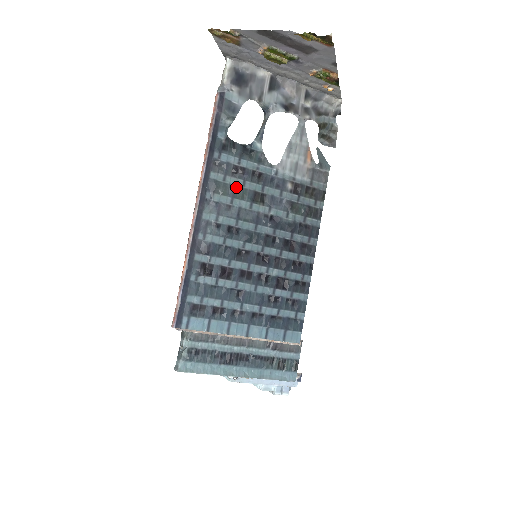
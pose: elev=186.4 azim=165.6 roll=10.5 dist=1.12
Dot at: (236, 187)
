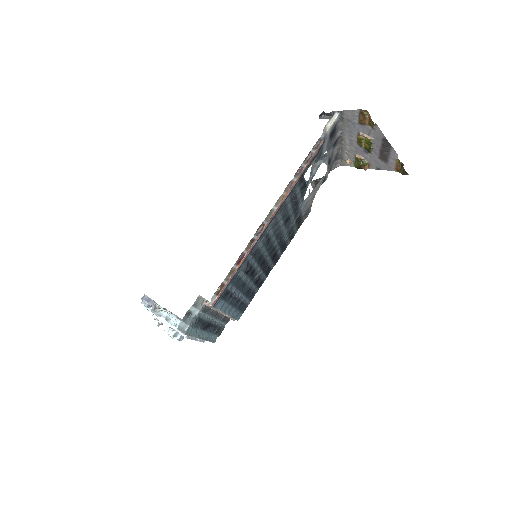
Dot at: (287, 210)
